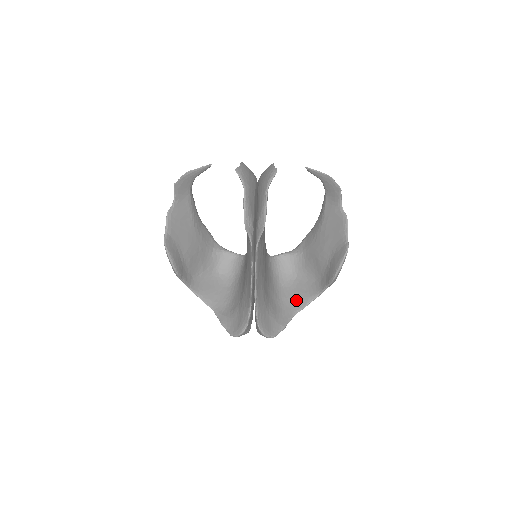
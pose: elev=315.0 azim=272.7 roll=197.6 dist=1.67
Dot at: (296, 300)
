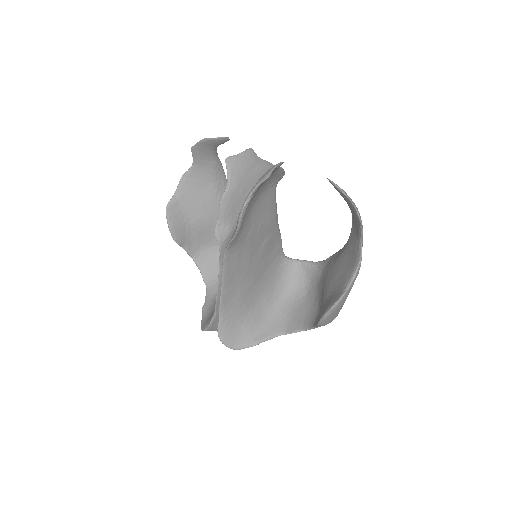
Dot at: (289, 320)
